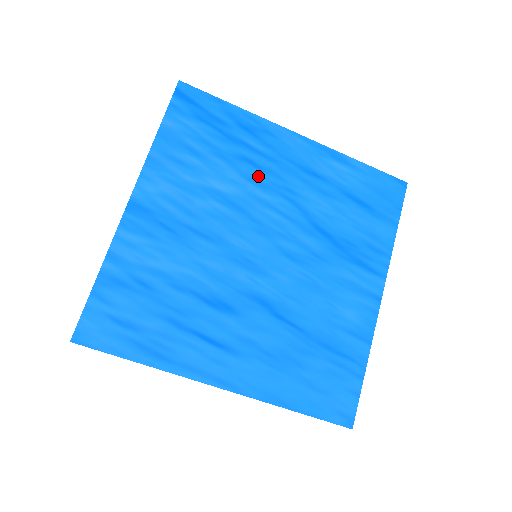
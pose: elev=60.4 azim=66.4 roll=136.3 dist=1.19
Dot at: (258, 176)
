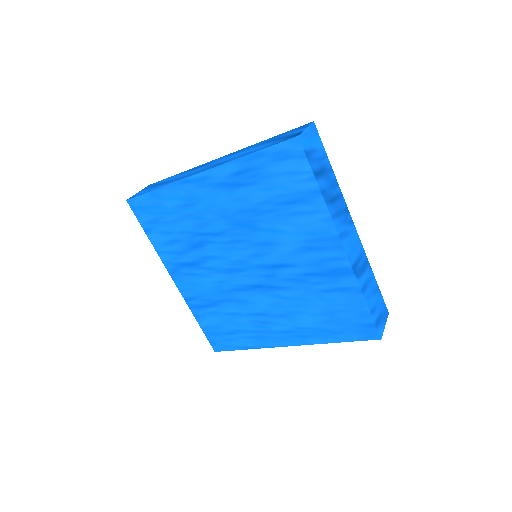
Dot at: (206, 224)
